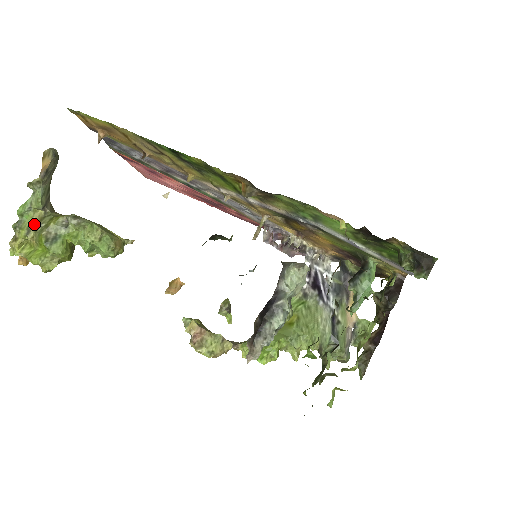
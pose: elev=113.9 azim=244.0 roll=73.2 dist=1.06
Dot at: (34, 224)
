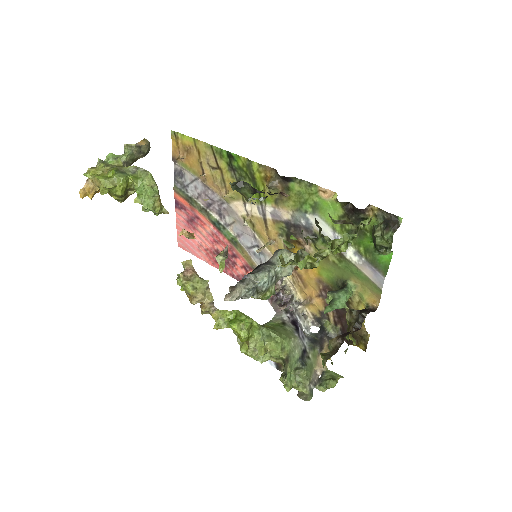
Dot at: (113, 165)
